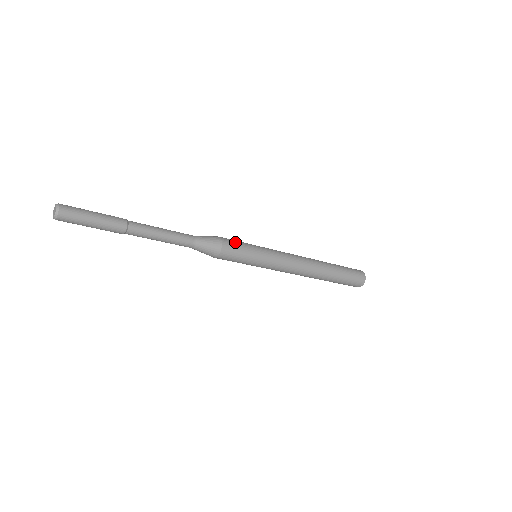
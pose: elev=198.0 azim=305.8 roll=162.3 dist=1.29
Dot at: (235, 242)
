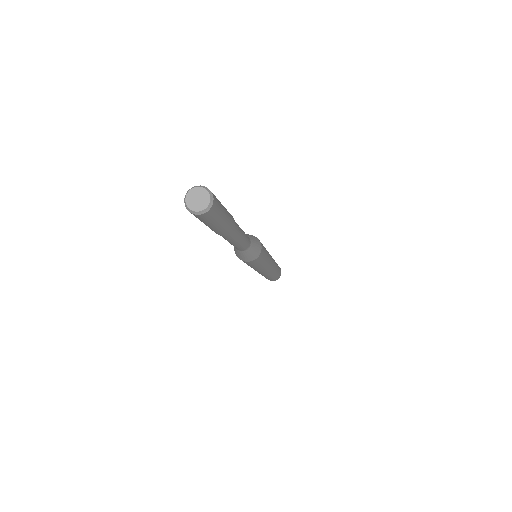
Dot at: occluded
